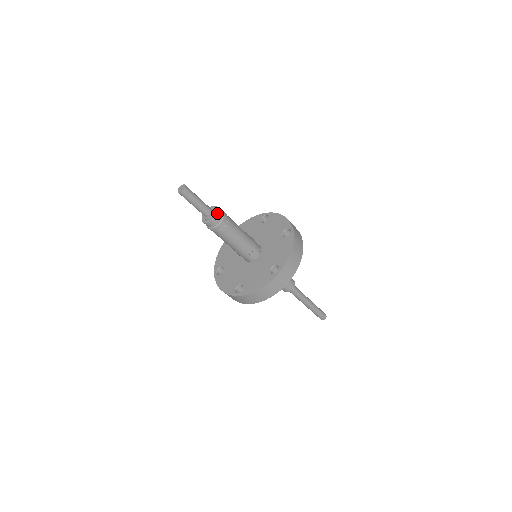
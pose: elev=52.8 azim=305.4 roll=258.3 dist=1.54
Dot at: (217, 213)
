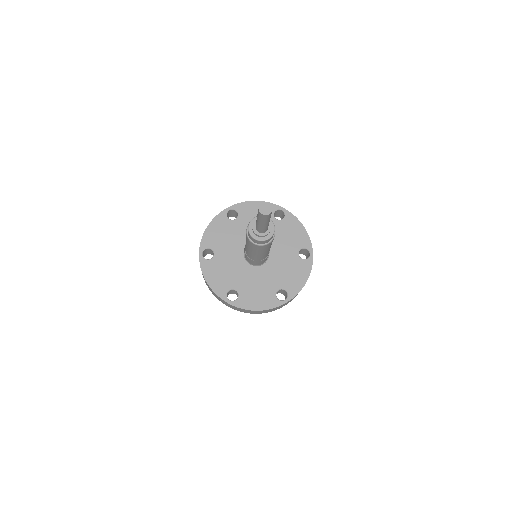
Dot at: (273, 234)
